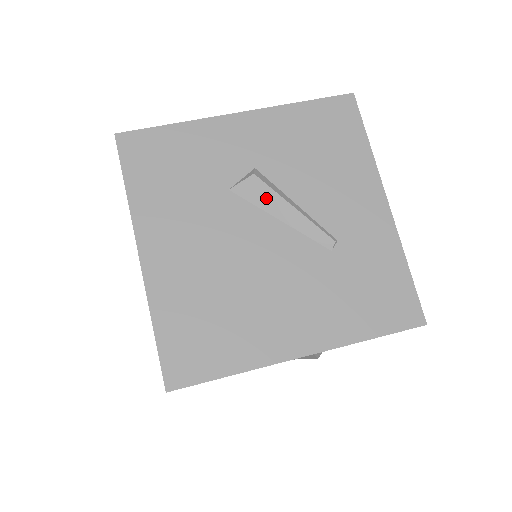
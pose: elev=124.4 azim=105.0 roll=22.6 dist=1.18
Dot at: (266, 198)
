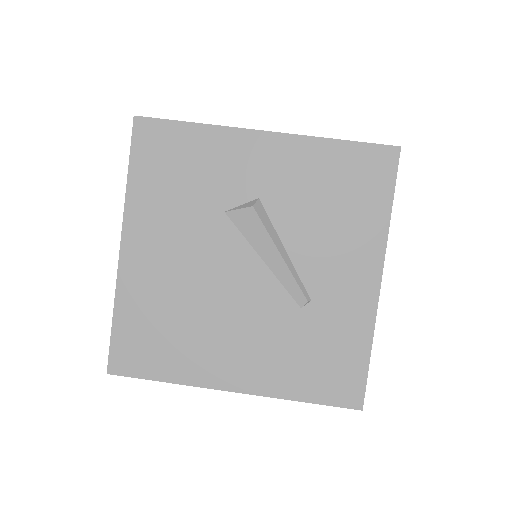
Dot at: (257, 234)
